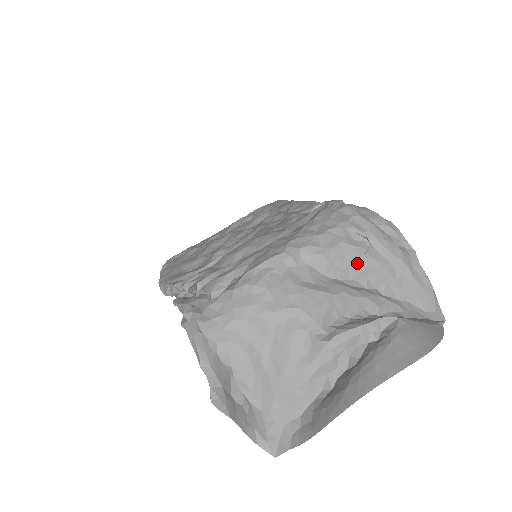
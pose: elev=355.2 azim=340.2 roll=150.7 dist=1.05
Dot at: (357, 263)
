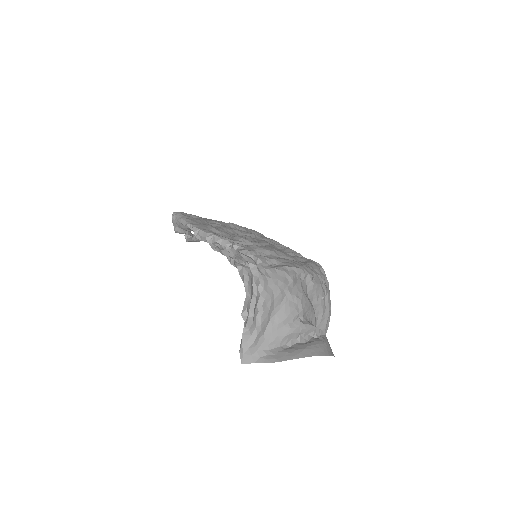
Dot at: (318, 298)
